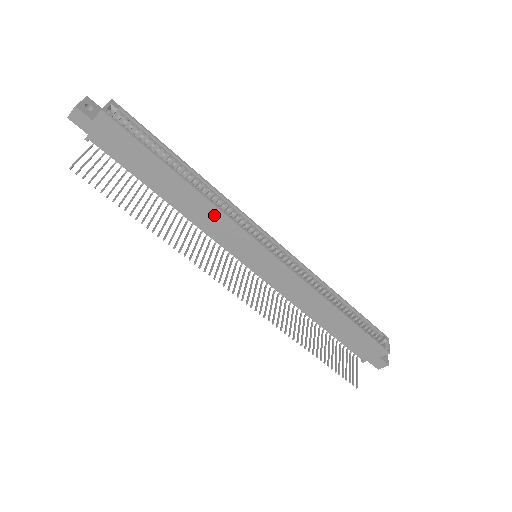
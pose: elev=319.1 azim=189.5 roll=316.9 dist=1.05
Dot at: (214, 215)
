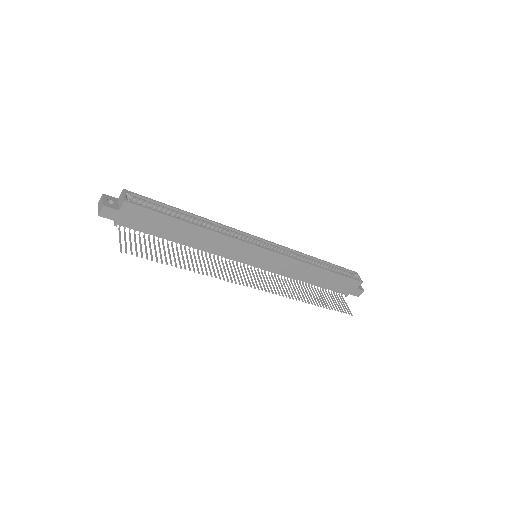
Dot at: (222, 241)
